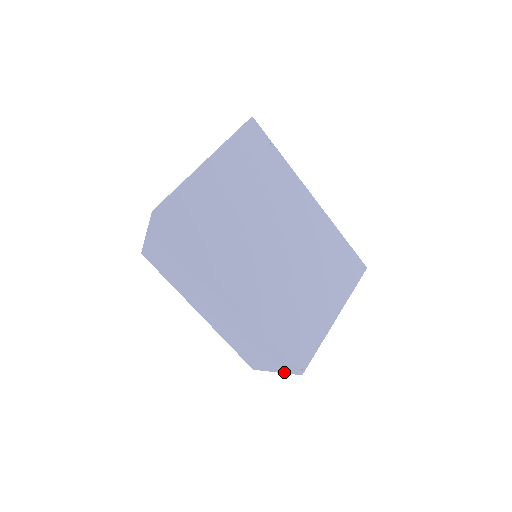
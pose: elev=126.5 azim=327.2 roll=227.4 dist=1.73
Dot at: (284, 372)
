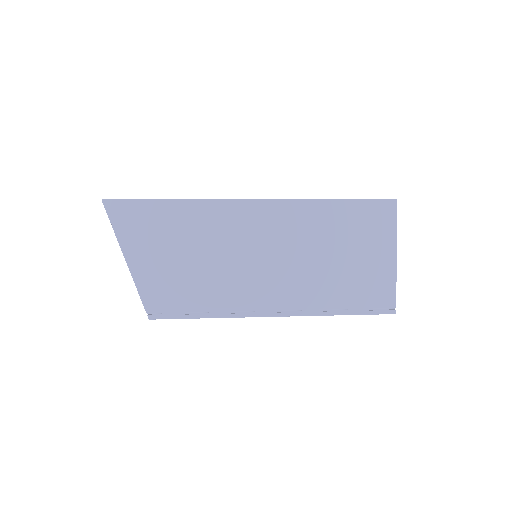
Dot at: (394, 235)
